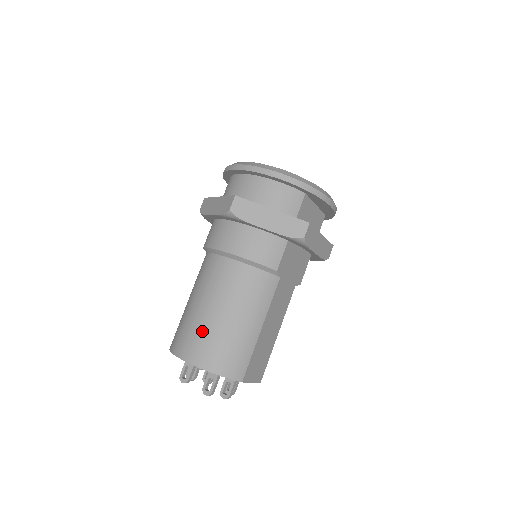
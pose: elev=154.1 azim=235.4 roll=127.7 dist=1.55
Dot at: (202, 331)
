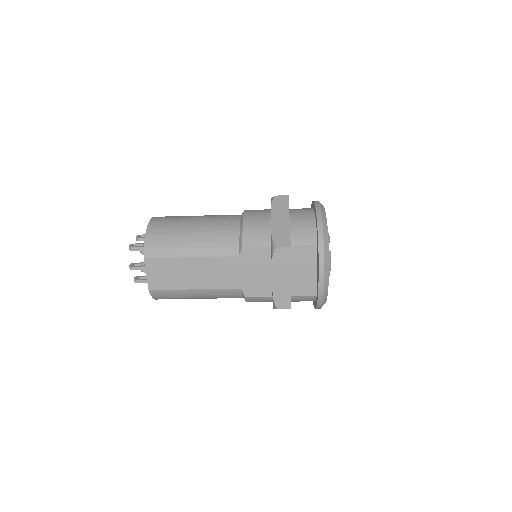
Dot at: (177, 219)
